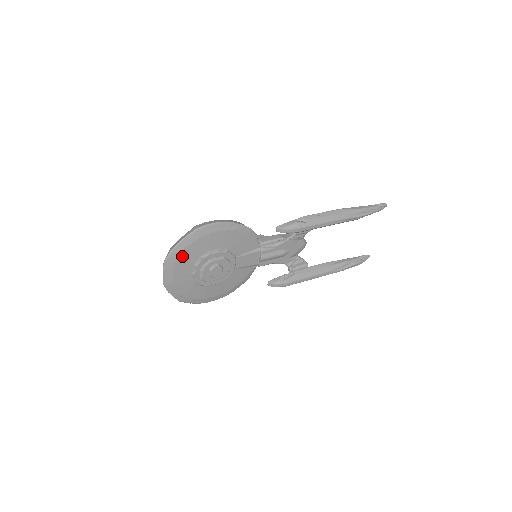
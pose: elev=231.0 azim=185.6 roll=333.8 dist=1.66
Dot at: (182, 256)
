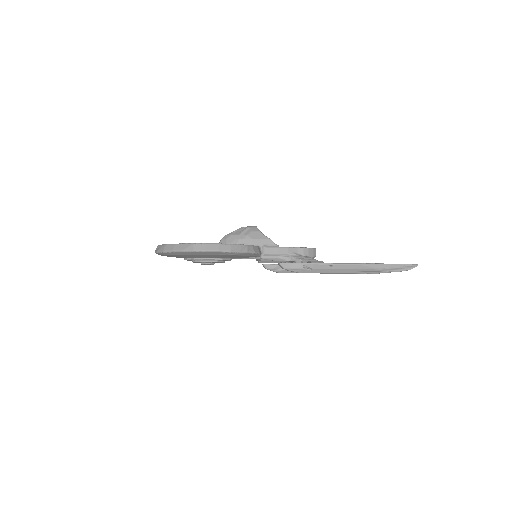
Dot at: (175, 255)
